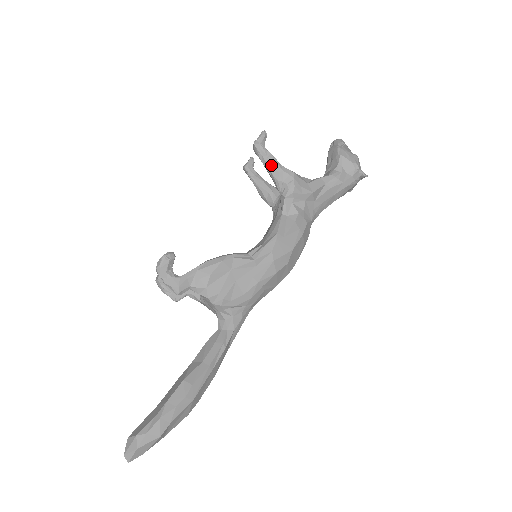
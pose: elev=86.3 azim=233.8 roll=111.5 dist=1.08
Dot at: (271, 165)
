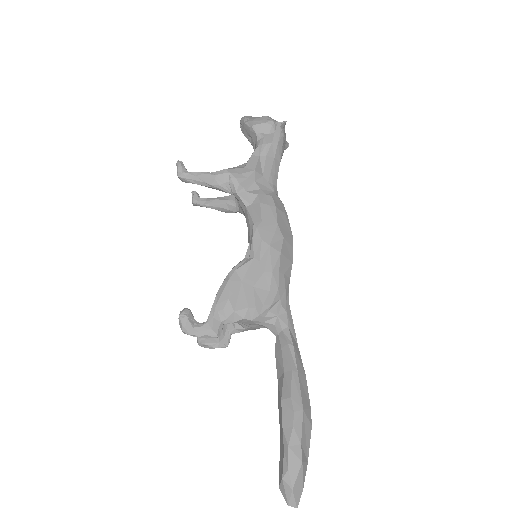
Dot at: (204, 180)
